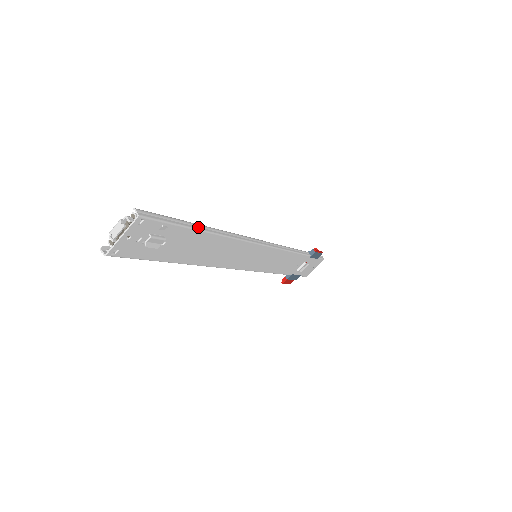
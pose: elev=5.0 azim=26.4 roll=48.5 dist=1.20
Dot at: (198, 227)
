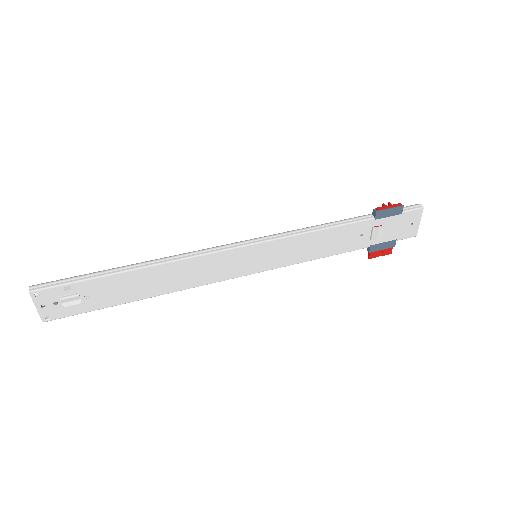
Dot at: (113, 271)
